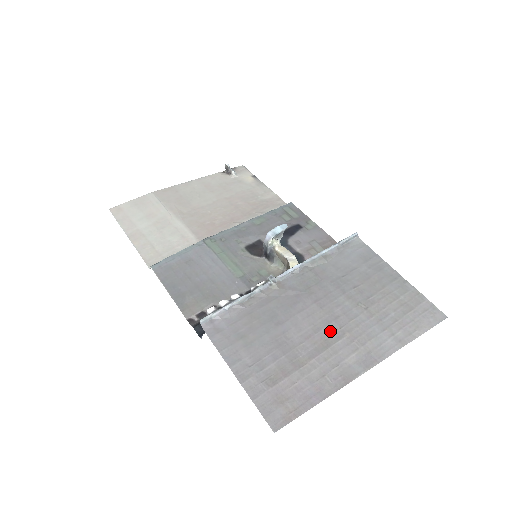
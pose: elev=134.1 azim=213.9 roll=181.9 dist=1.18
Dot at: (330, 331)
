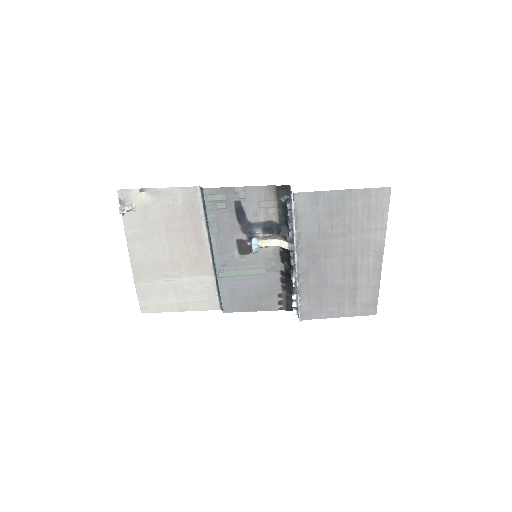
Dot at: (349, 262)
